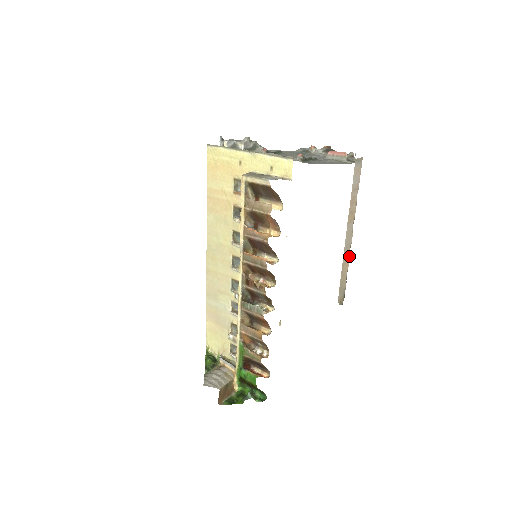
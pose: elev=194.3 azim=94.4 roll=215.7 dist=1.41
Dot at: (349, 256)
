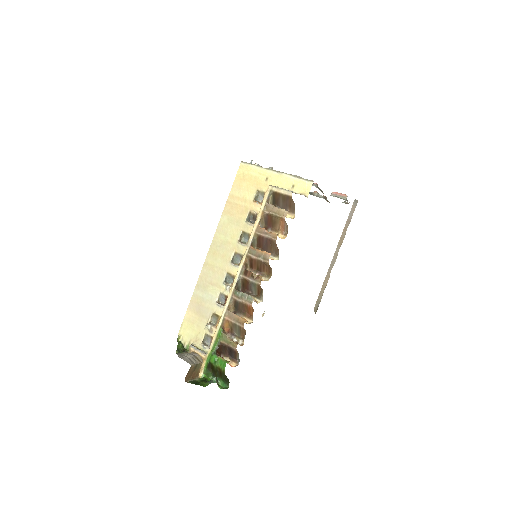
Dot at: occluded
